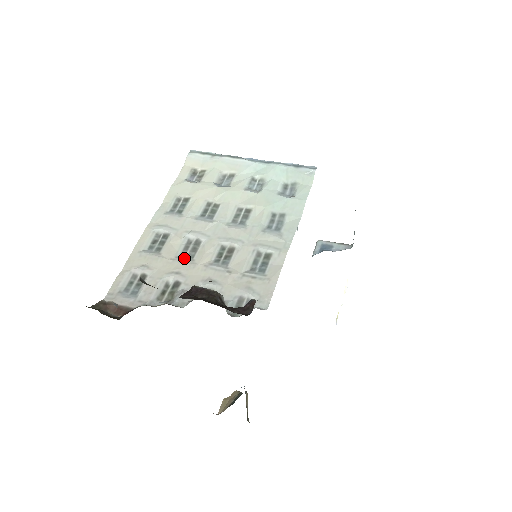
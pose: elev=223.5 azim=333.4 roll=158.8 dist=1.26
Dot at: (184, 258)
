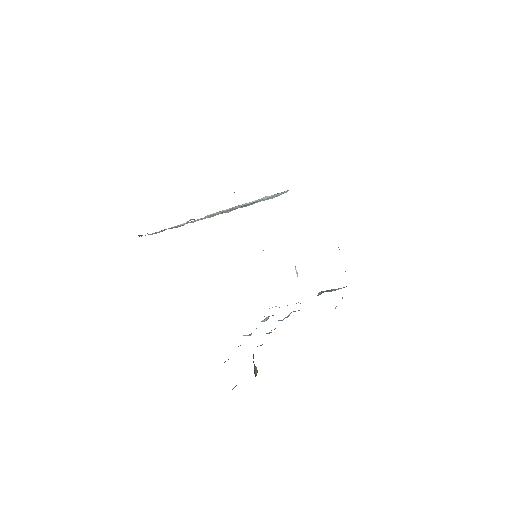
Dot at: occluded
